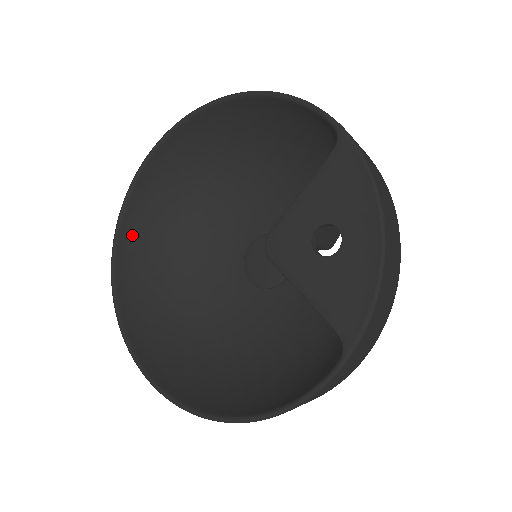
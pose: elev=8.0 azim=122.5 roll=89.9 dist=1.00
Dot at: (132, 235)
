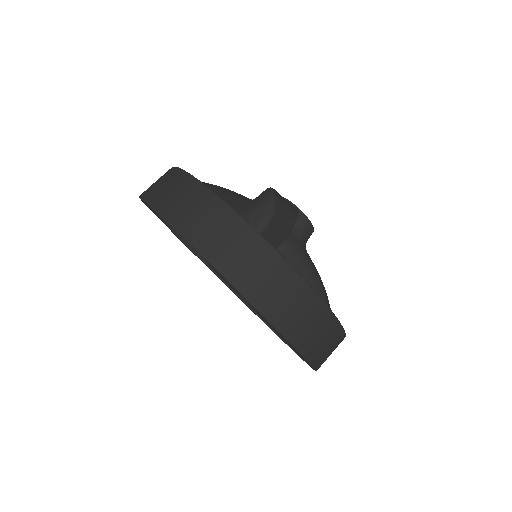
Dot at: occluded
